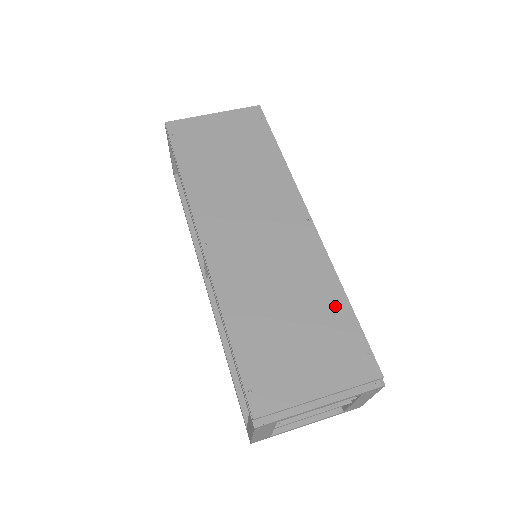
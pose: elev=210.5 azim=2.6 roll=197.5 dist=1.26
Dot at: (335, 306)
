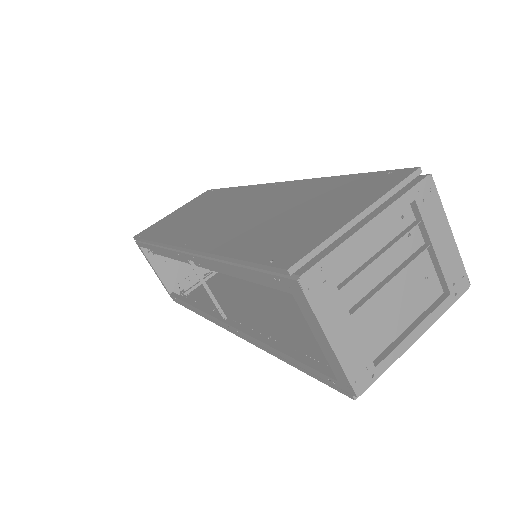
Dot at: (332, 184)
